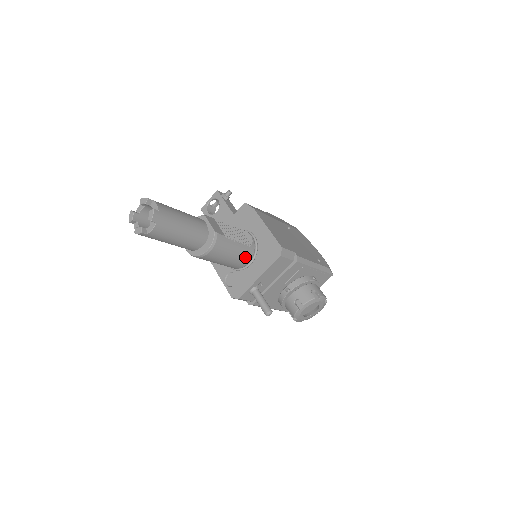
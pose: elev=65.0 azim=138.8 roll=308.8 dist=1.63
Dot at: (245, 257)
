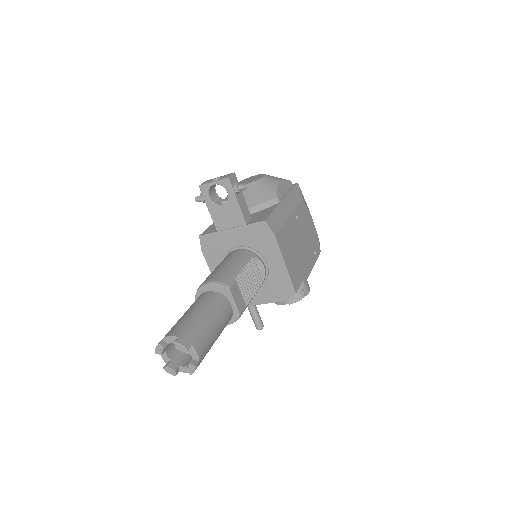
Dot at: occluded
